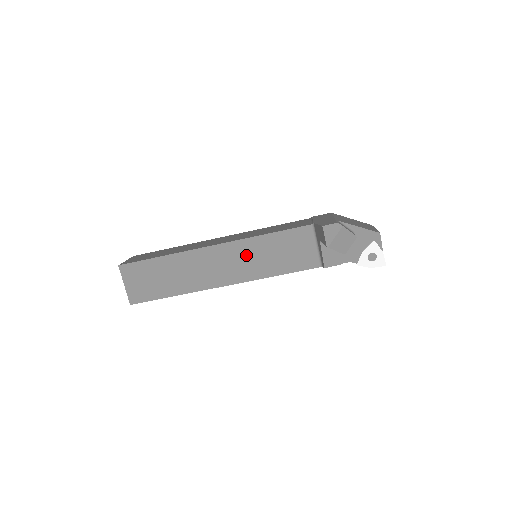
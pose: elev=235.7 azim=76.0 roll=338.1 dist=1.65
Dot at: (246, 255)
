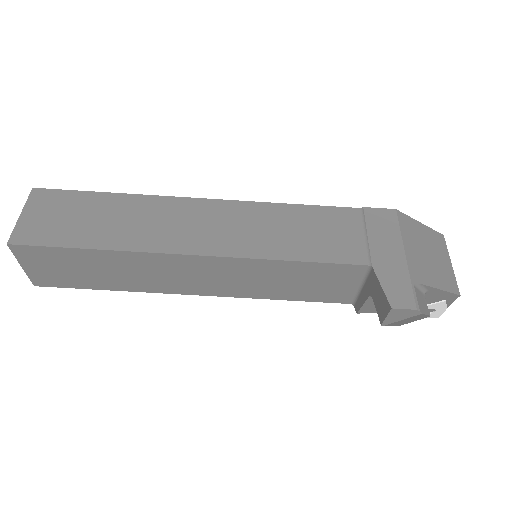
Dot at: (244, 274)
